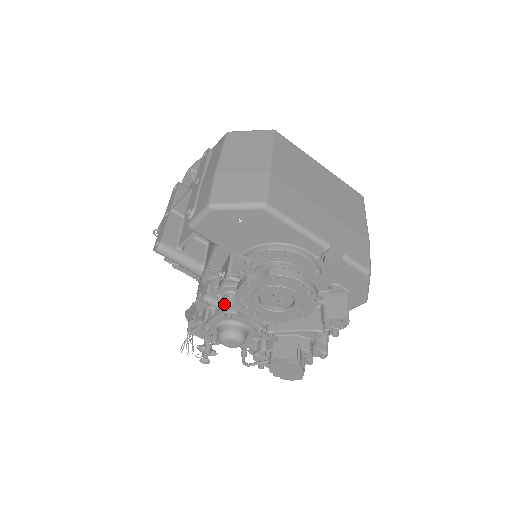
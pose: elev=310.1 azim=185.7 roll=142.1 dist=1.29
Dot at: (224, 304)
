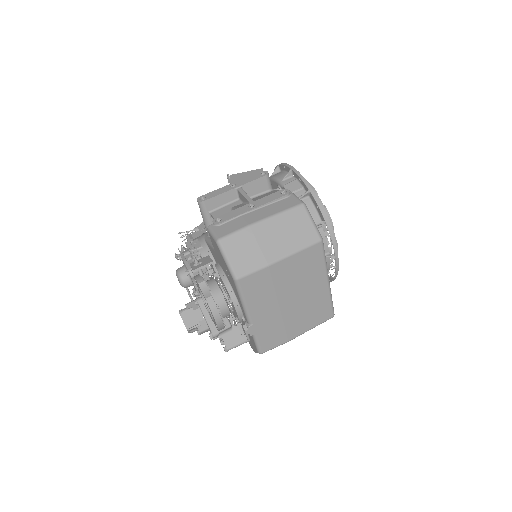
Dot at: occluded
